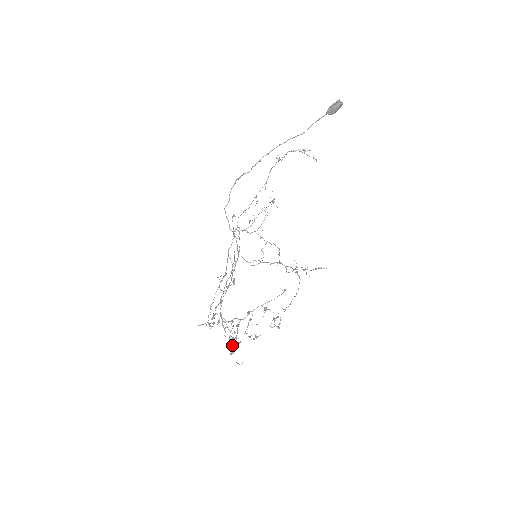
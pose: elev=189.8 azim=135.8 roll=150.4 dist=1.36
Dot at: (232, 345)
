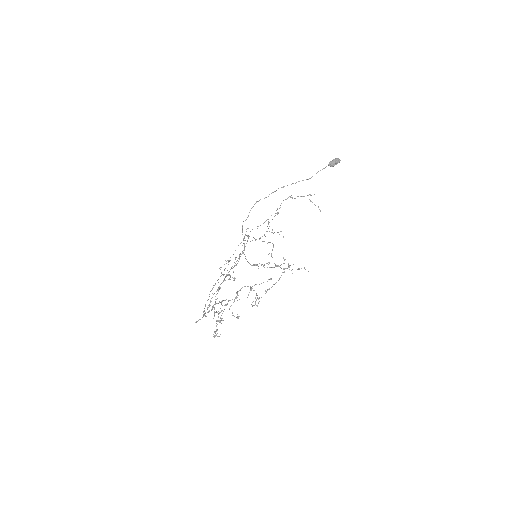
Dot at: occluded
